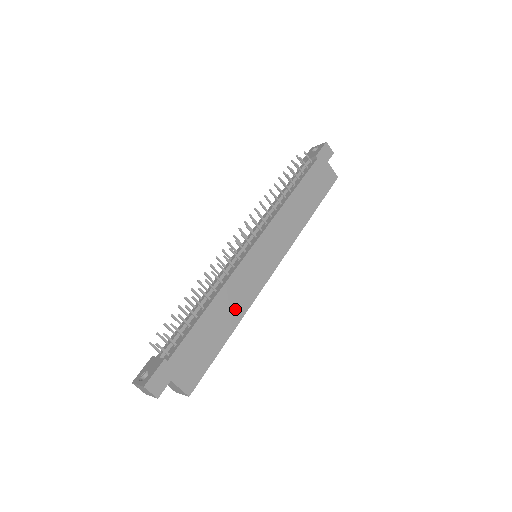
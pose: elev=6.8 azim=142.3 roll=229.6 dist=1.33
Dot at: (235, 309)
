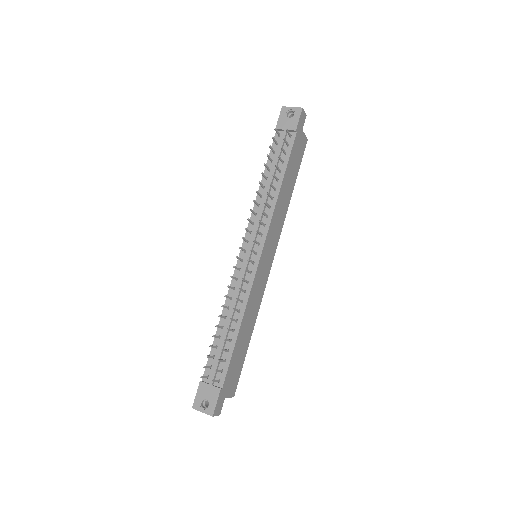
Dot at: (253, 316)
